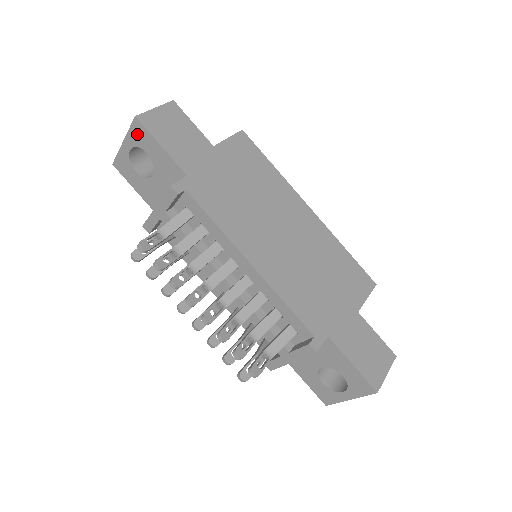
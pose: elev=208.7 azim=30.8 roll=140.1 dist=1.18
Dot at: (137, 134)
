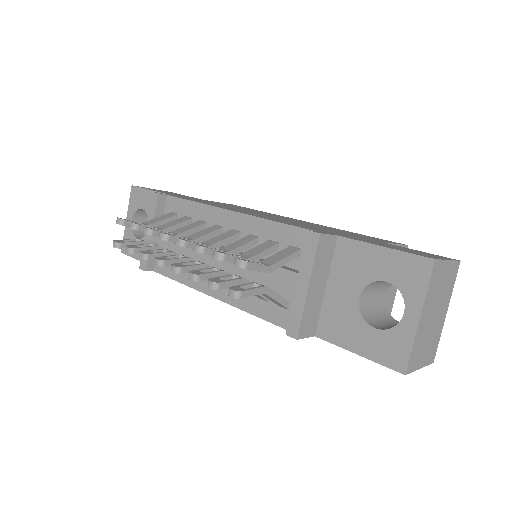
Dot at: (134, 199)
